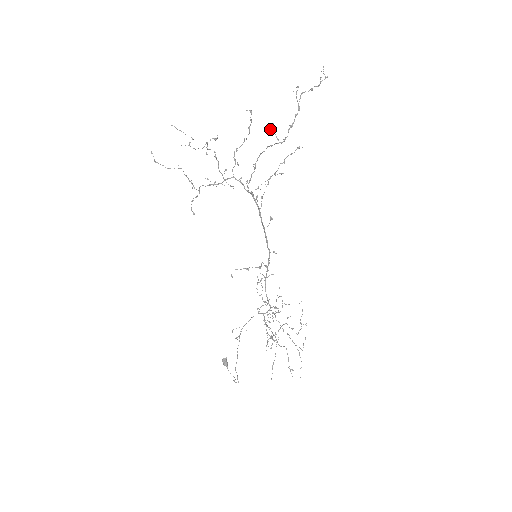
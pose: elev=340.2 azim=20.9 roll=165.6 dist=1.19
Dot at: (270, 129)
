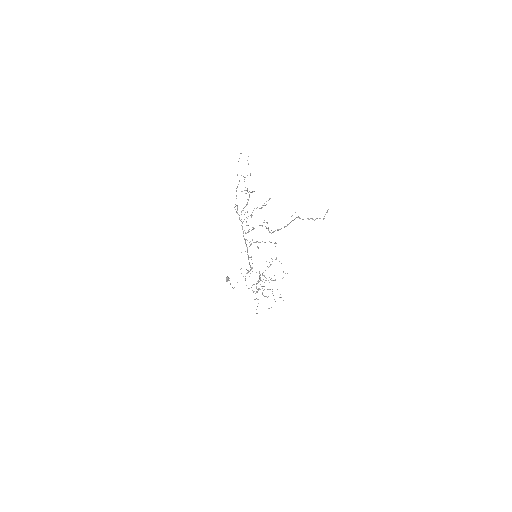
Dot at: (264, 222)
